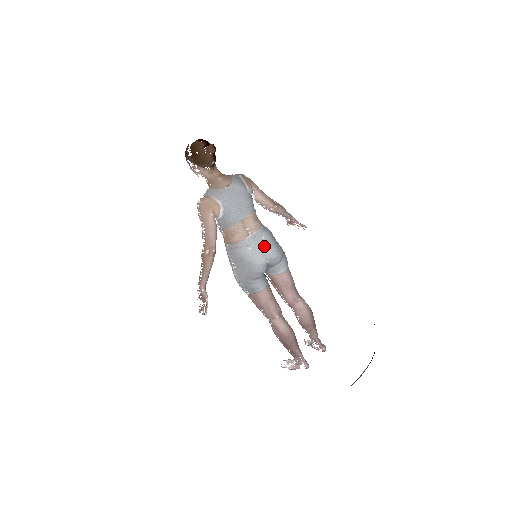
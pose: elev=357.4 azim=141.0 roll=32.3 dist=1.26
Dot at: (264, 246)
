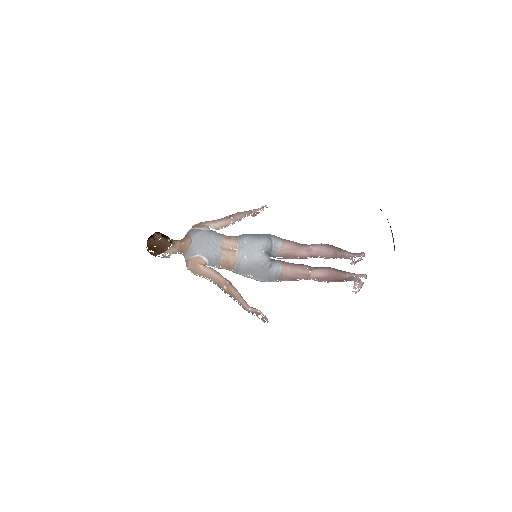
Dot at: (251, 246)
